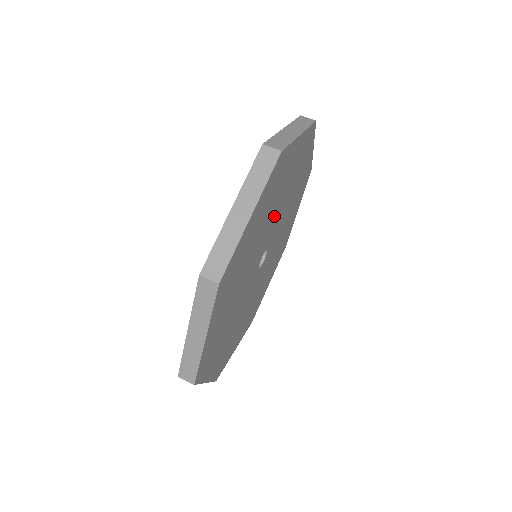
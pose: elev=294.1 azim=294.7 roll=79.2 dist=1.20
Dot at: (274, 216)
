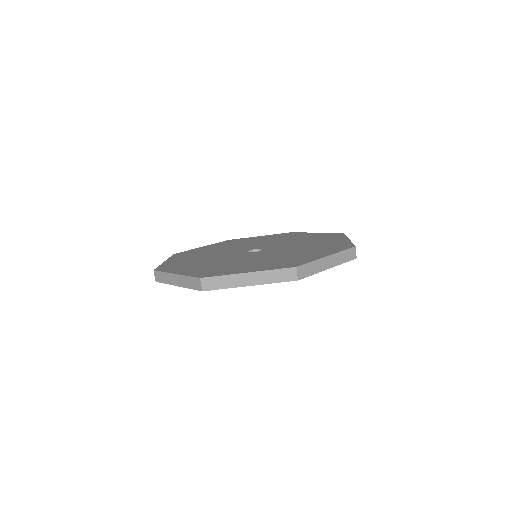
Dot at: occluded
